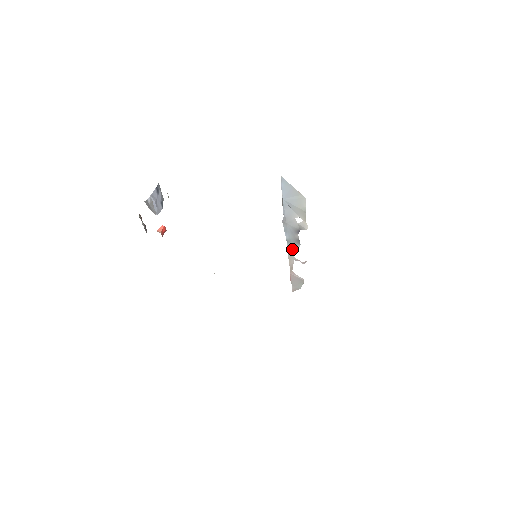
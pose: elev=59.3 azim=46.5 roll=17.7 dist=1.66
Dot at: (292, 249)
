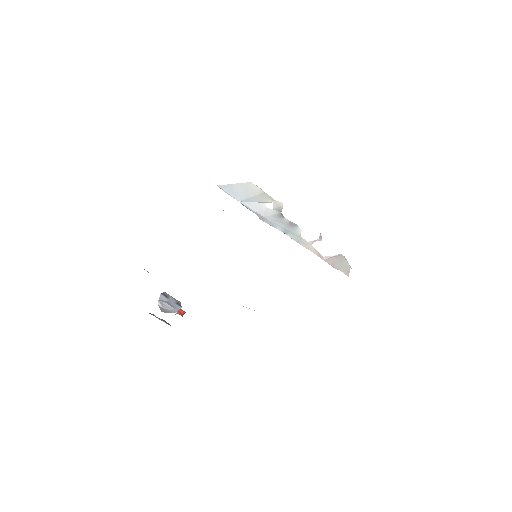
Dot at: (297, 236)
